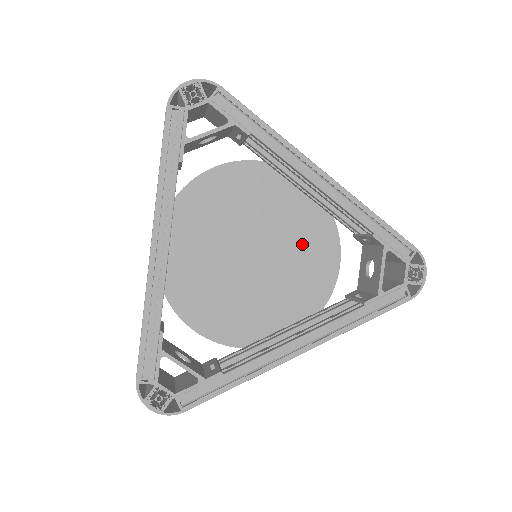
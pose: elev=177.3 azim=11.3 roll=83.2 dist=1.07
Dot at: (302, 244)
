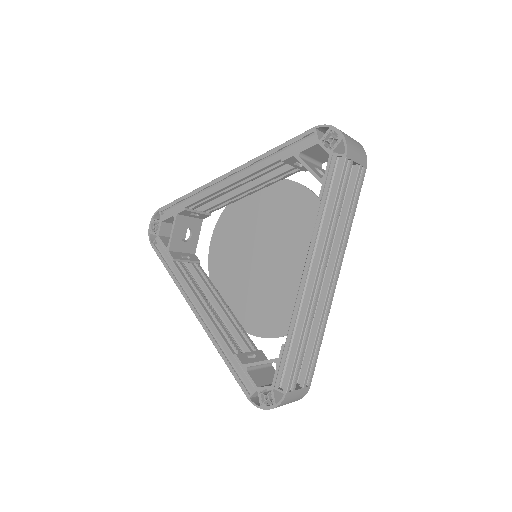
Dot at: (284, 216)
